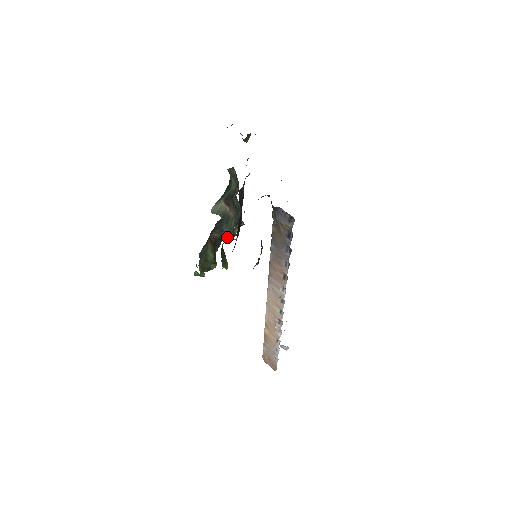
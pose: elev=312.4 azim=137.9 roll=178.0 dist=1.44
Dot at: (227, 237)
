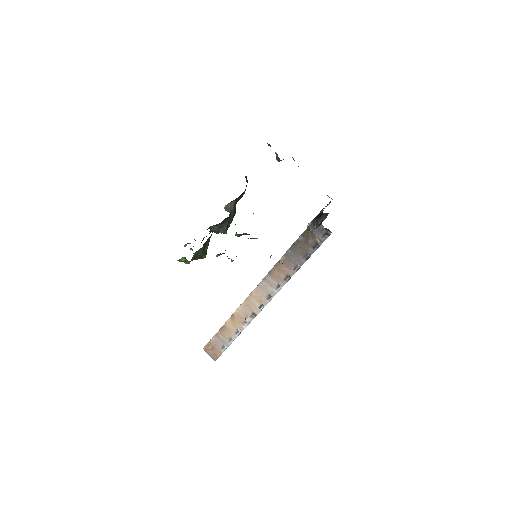
Dot at: (241, 234)
